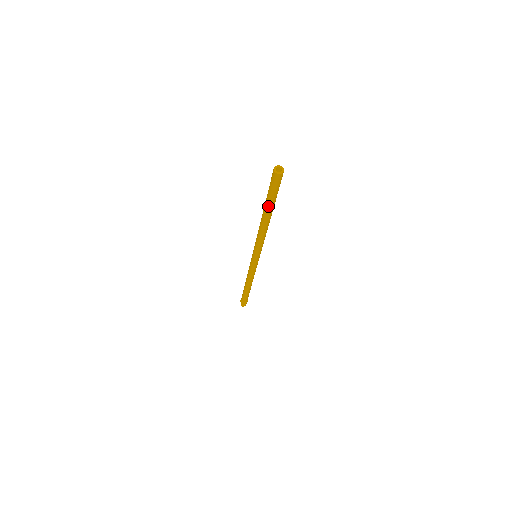
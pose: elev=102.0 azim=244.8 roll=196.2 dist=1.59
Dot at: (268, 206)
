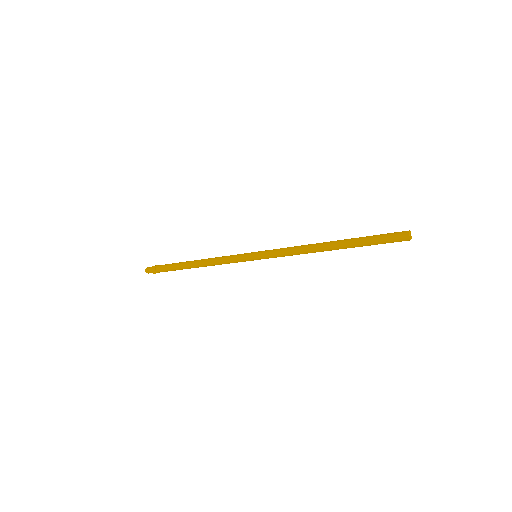
Dot at: (355, 243)
